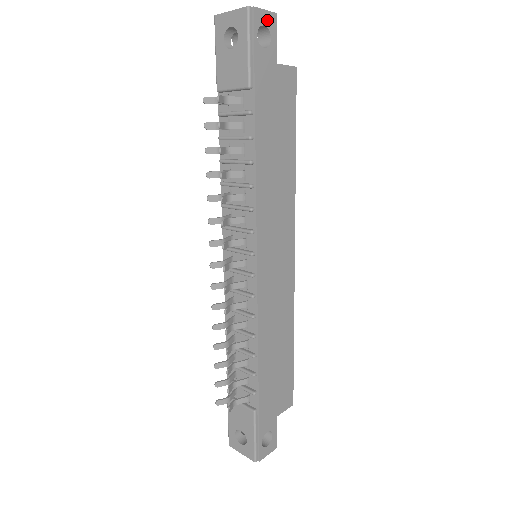
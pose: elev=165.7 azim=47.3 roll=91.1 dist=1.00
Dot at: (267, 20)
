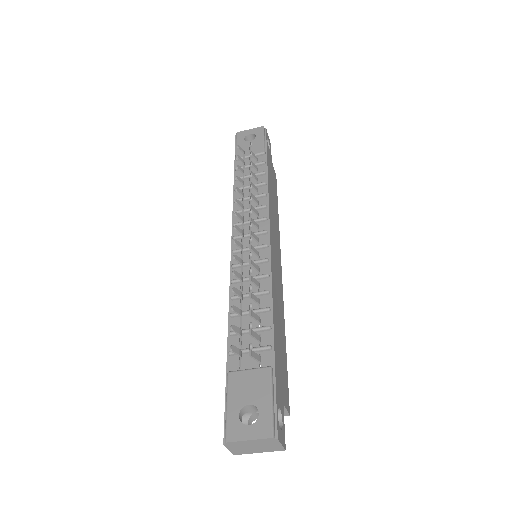
Dot at: (269, 140)
